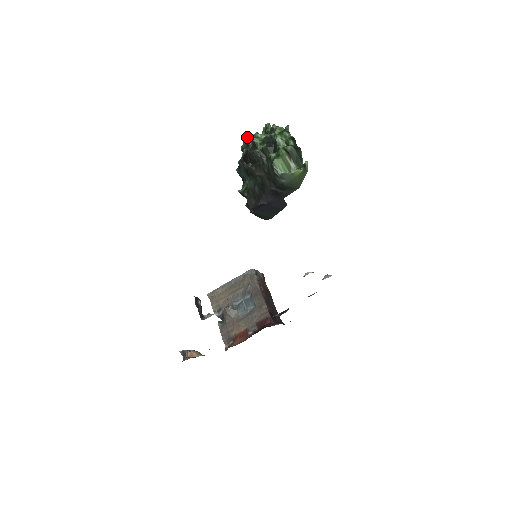
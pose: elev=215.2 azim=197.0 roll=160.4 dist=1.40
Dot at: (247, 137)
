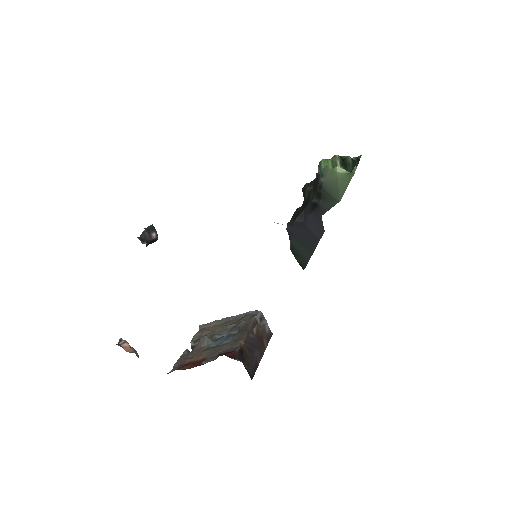
Dot at: occluded
